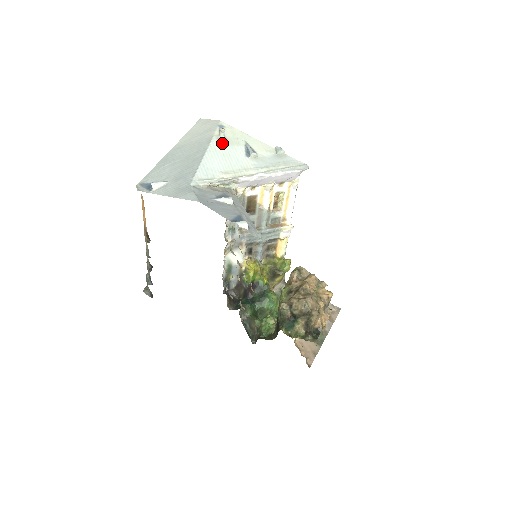
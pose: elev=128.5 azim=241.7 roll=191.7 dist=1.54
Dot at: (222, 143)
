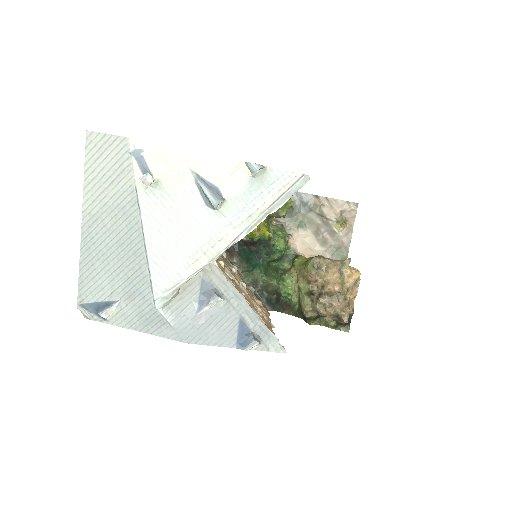
Dot at: (158, 197)
